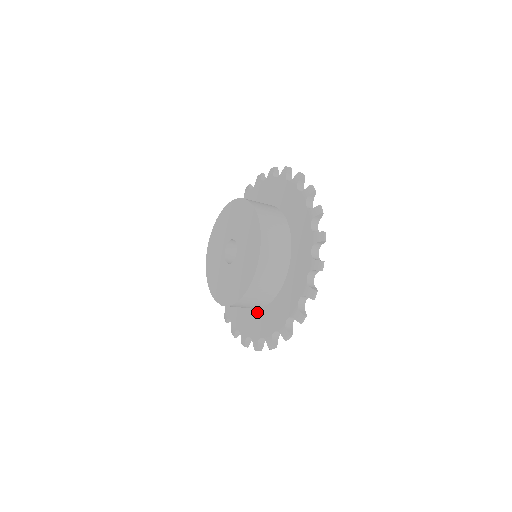
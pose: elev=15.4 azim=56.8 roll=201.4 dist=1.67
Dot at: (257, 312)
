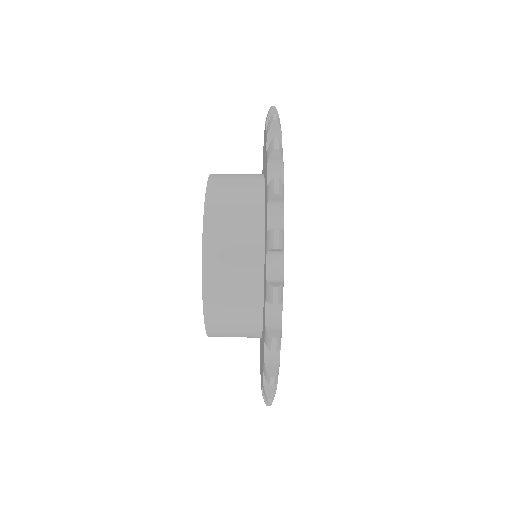
Dot at: (263, 300)
